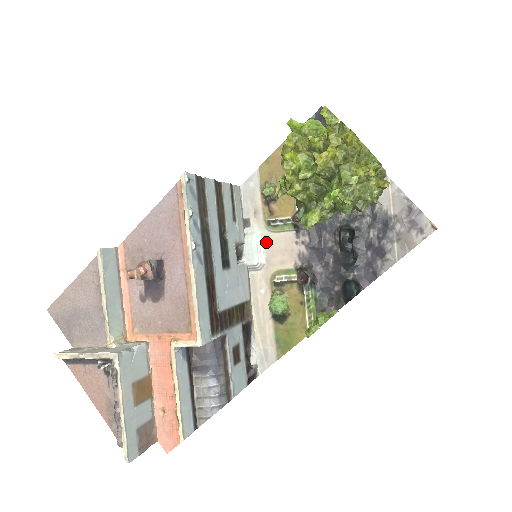
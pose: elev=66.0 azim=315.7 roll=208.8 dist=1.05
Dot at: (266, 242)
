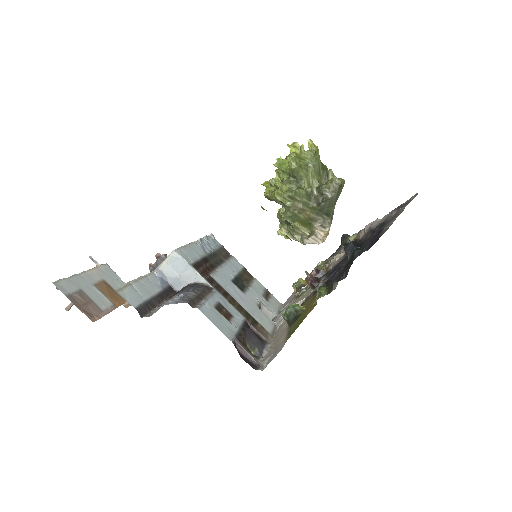
Dot at: occluded
